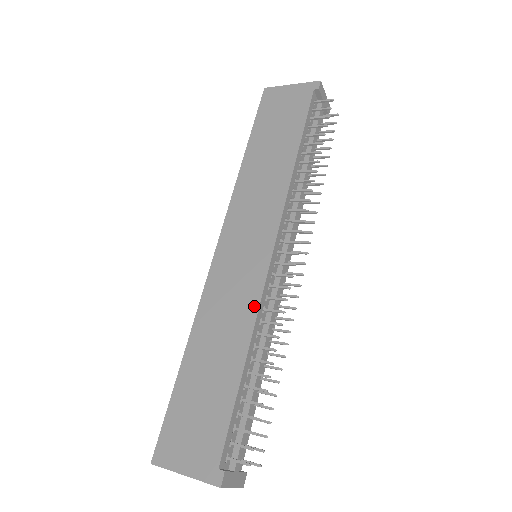
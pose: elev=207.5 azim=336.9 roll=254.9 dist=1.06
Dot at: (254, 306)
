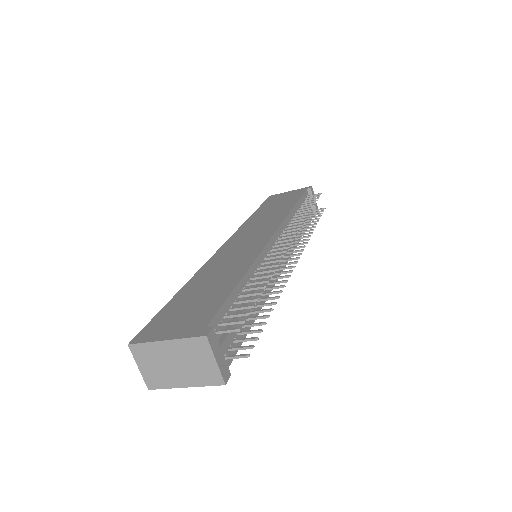
Dot at: (254, 256)
